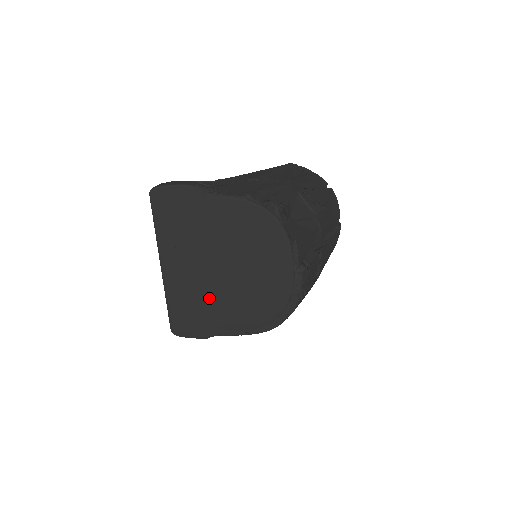
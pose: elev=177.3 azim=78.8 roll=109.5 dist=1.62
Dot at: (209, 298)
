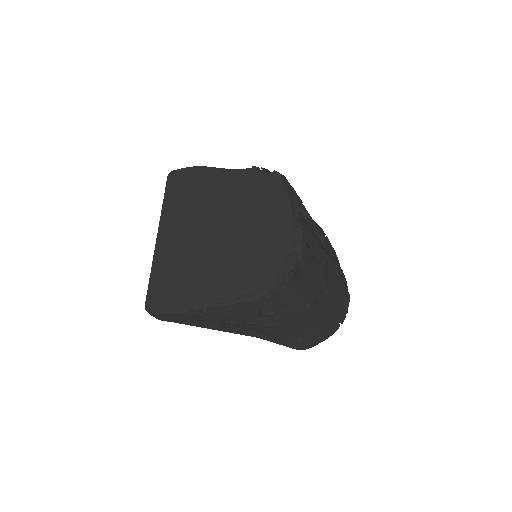
Dot at: (199, 262)
